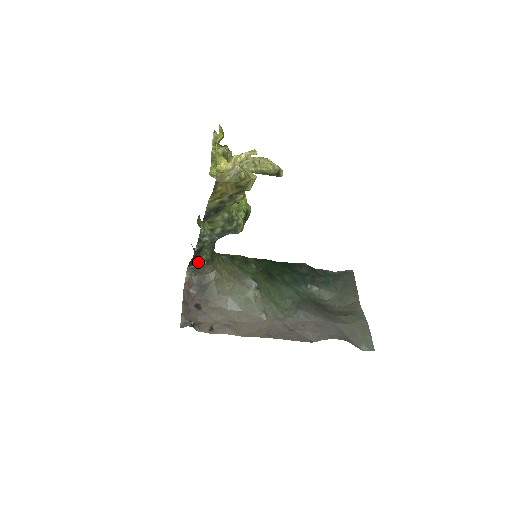
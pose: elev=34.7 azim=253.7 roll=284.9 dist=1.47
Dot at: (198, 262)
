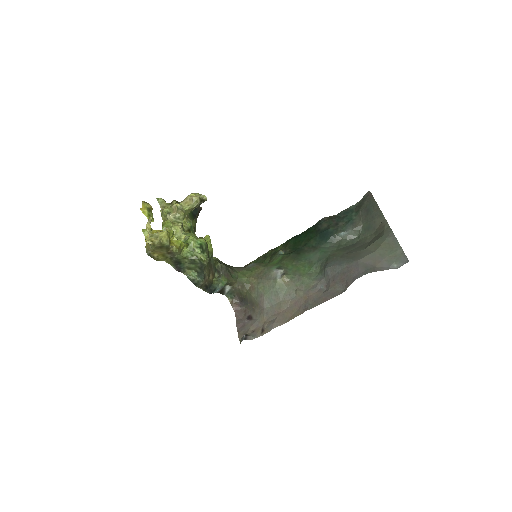
Dot at: (224, 289)
